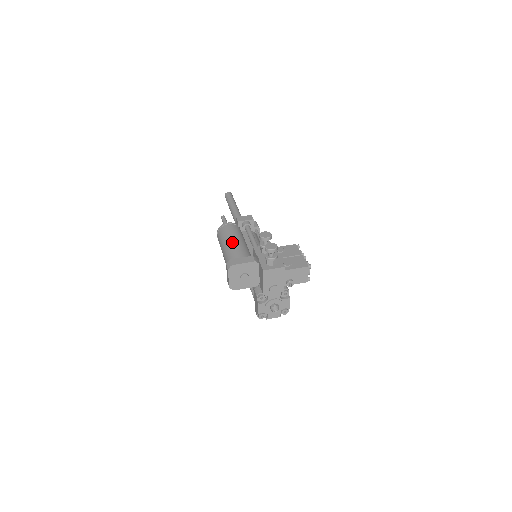
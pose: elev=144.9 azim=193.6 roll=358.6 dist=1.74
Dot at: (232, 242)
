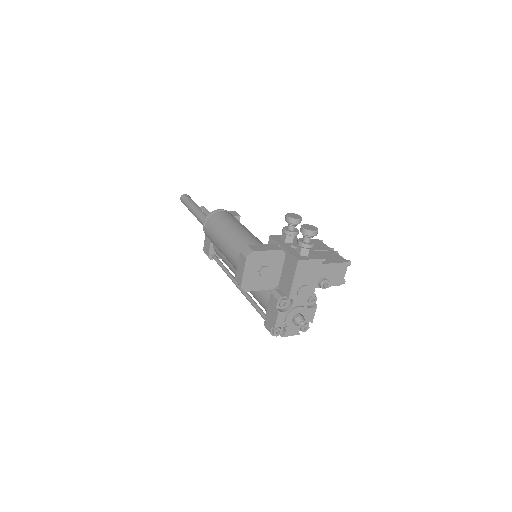
Dot at: (237, 228)
